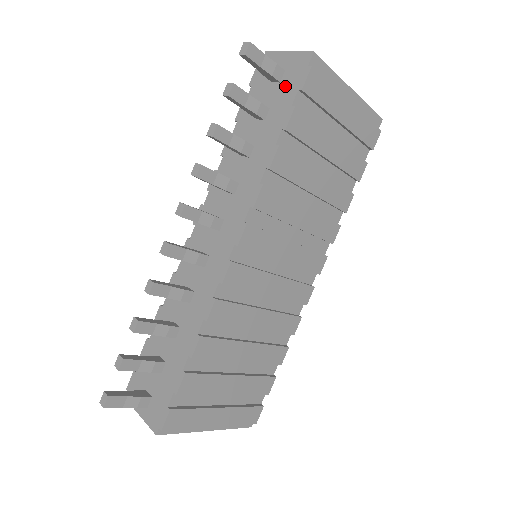
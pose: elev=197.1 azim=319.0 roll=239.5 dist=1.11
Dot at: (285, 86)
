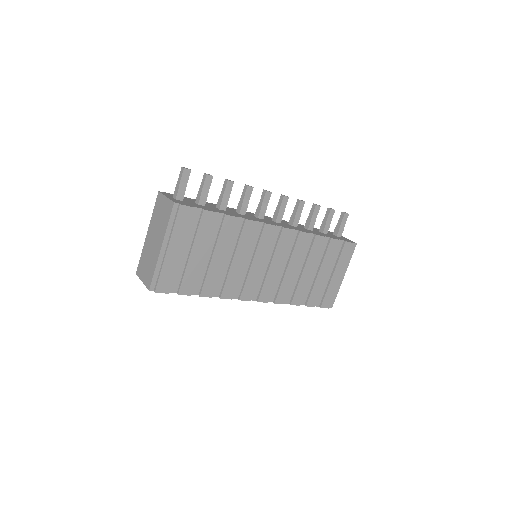
Dot at: (339, 237)
